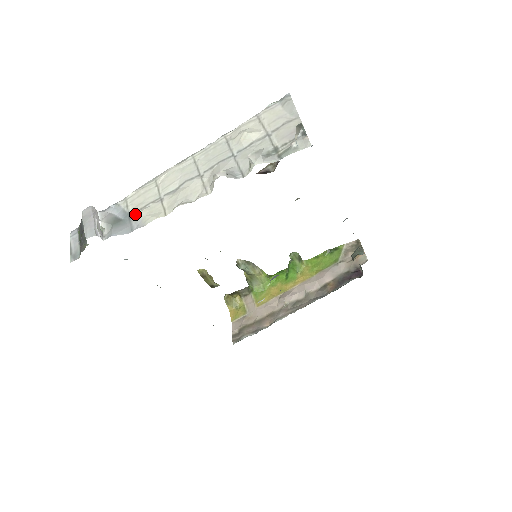
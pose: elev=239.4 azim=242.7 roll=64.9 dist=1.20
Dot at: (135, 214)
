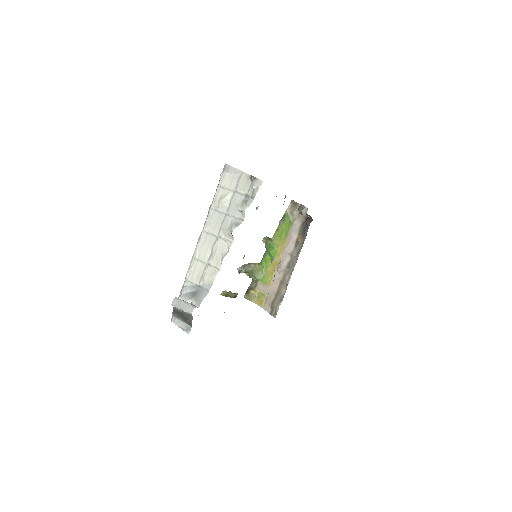
Dot at: (201, 282)
